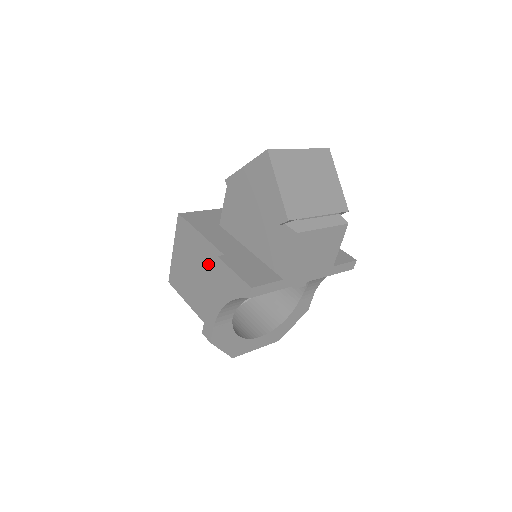
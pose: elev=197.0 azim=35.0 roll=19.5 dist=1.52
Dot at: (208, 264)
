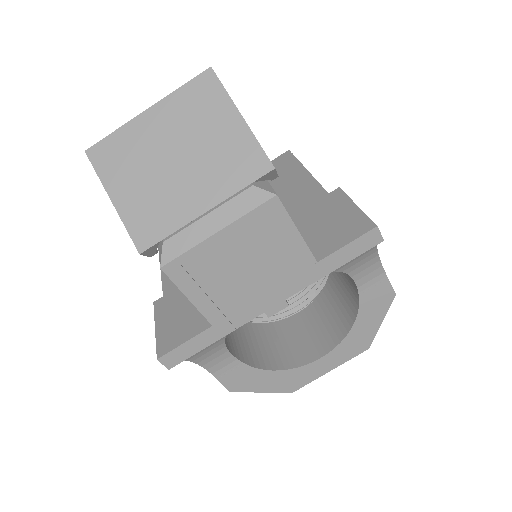
Dot at: occluded
